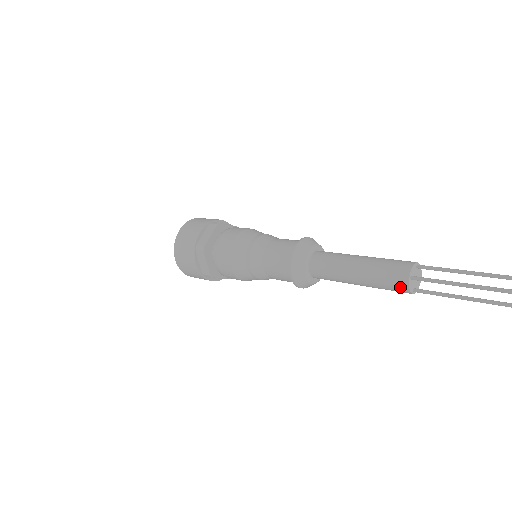
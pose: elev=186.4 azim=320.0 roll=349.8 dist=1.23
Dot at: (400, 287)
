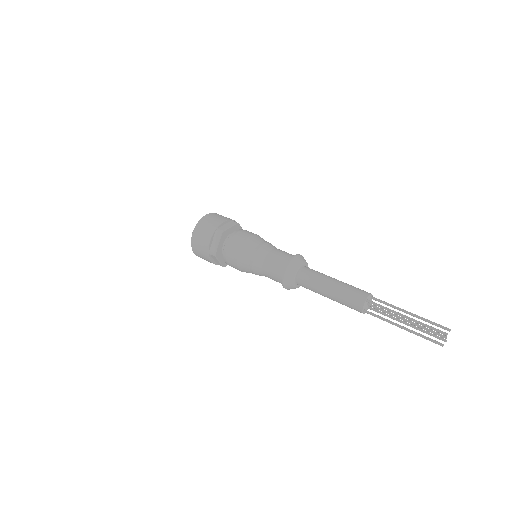
Dot at: (357, 304)
